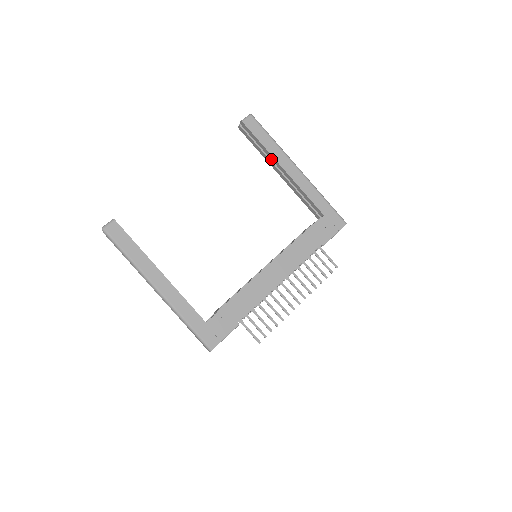
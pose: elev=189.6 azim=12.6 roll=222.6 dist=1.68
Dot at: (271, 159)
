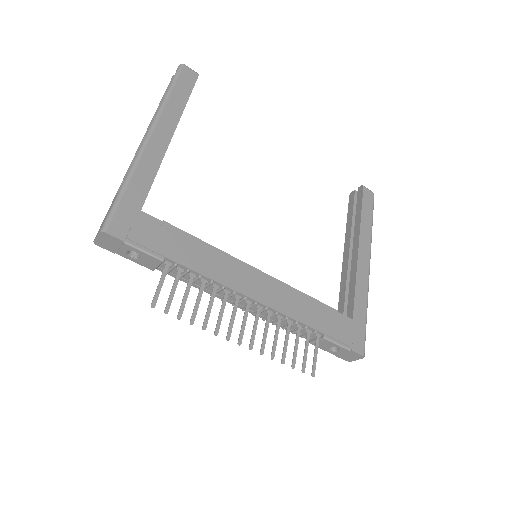
Dot at: (354, 233)
